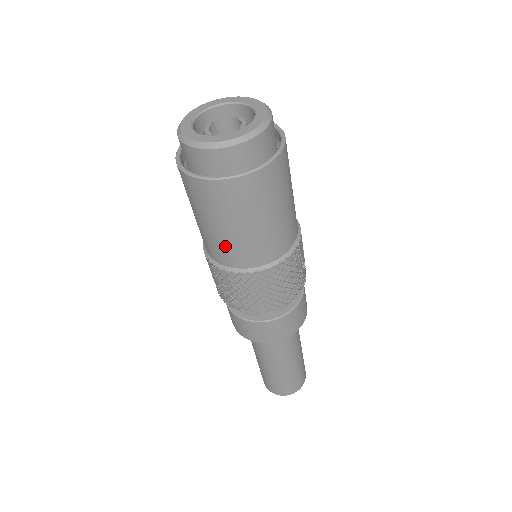
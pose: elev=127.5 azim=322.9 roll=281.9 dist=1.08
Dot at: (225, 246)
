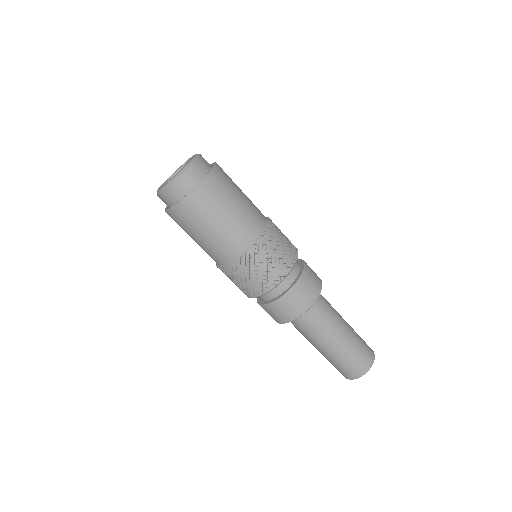
Dot at: (233, 232)
